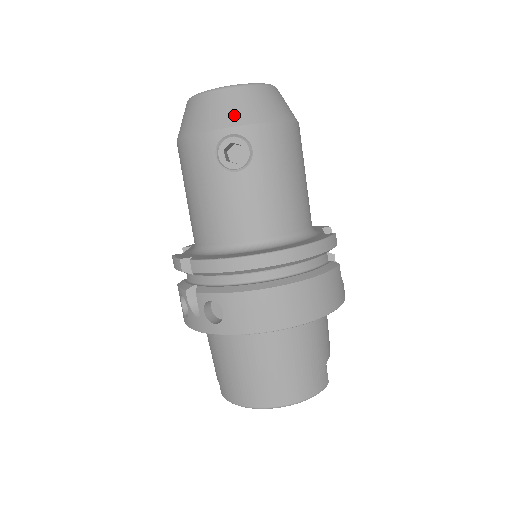
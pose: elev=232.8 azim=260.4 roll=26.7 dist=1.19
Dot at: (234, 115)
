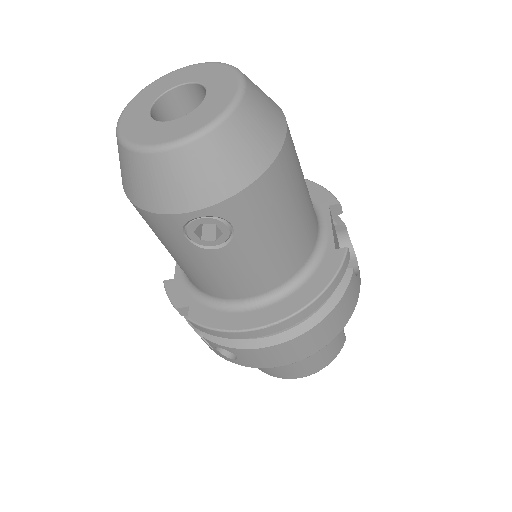
Dot at: (195, 192)
